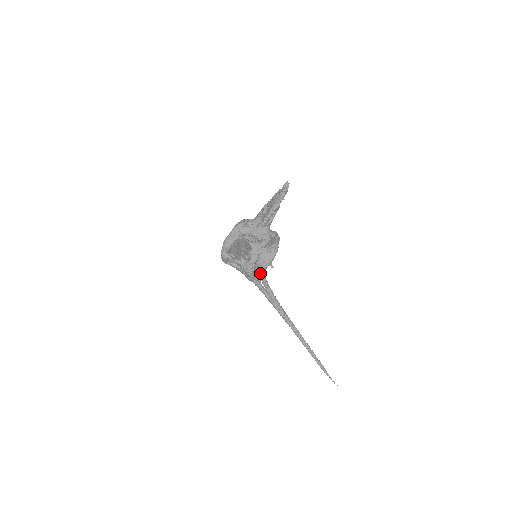
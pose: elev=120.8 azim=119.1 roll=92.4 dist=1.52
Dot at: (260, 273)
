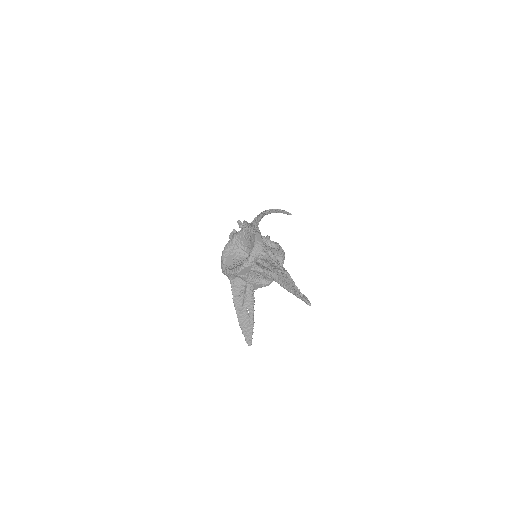
Dot at: occluded
